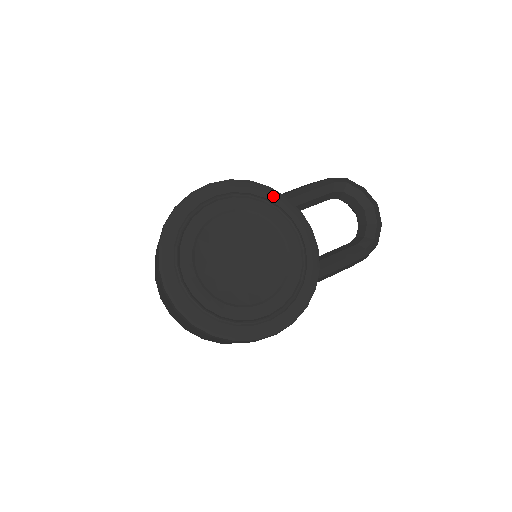
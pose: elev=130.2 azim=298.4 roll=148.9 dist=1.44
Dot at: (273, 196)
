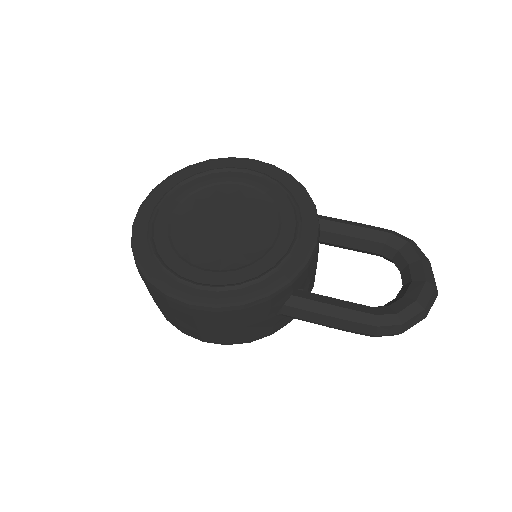
Dot at: (301, 196)
